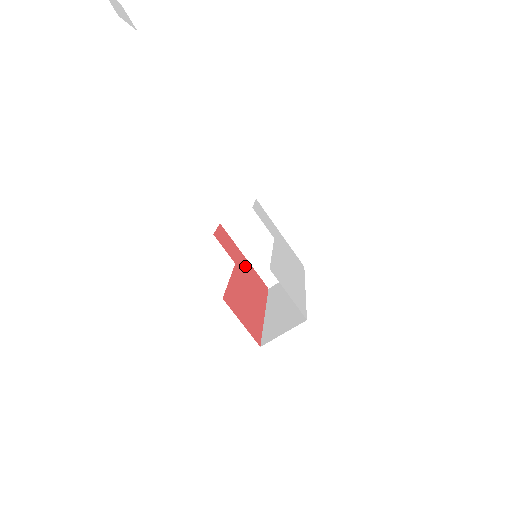
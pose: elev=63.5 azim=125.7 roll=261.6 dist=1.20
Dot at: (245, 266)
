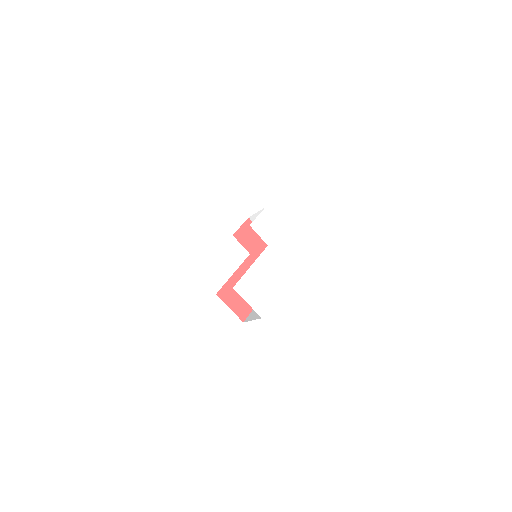
Dot at: occluded
